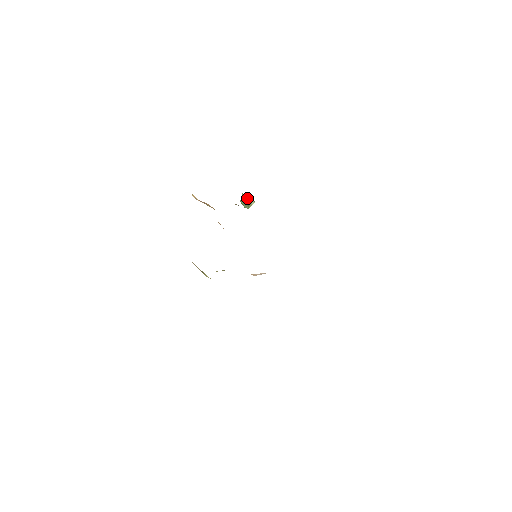
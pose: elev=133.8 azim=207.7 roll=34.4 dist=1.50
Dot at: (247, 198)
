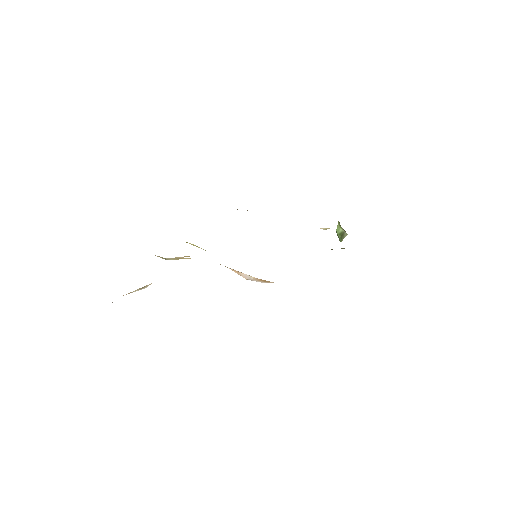
Dot at: (341, 228)
